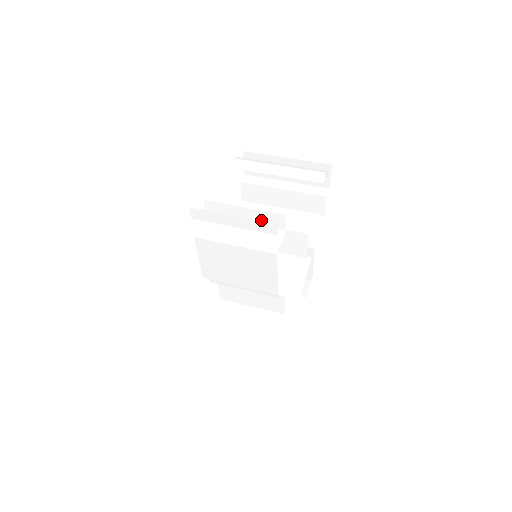
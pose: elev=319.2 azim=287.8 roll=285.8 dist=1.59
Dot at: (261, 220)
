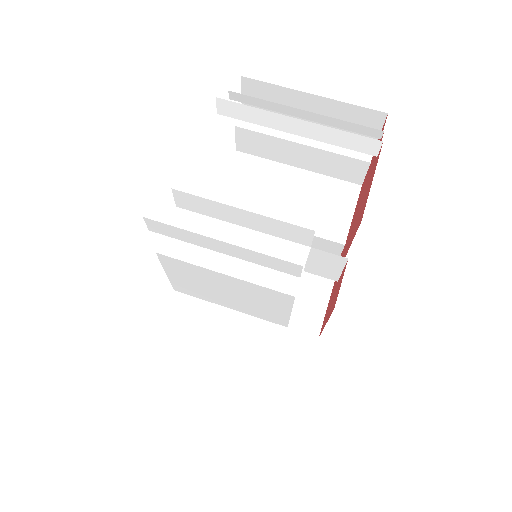
Dot at: (270, 229)
